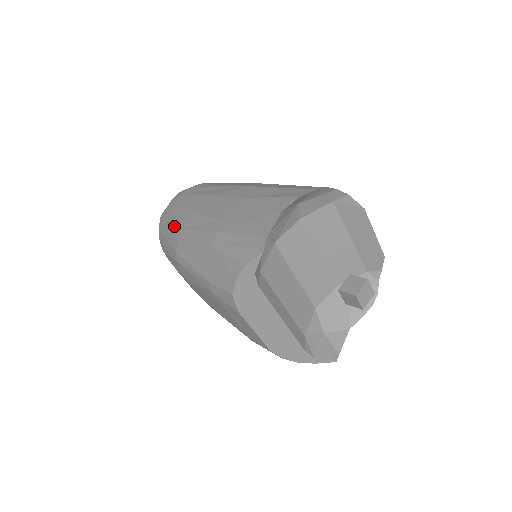
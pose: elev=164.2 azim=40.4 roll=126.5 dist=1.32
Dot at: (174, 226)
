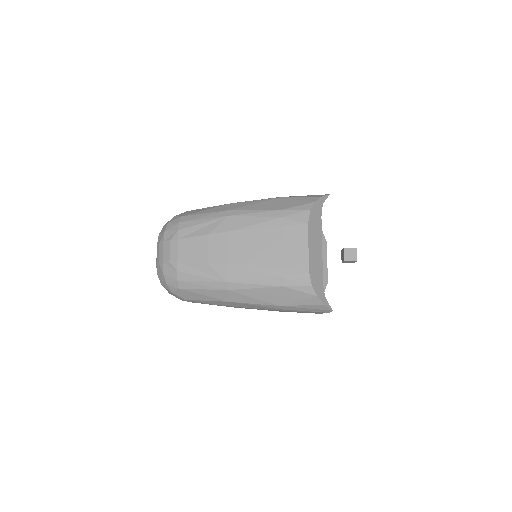
Dot at: (216, 206)
